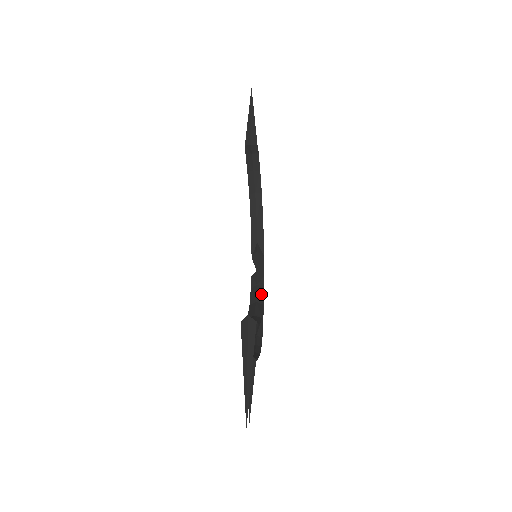
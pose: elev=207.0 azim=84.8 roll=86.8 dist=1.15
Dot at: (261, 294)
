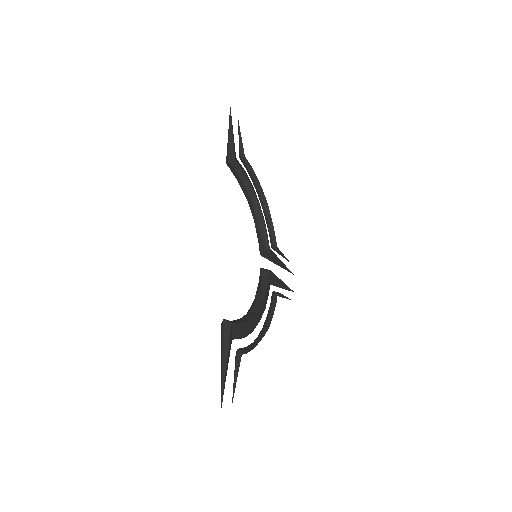
Dot at: (264, 288)
